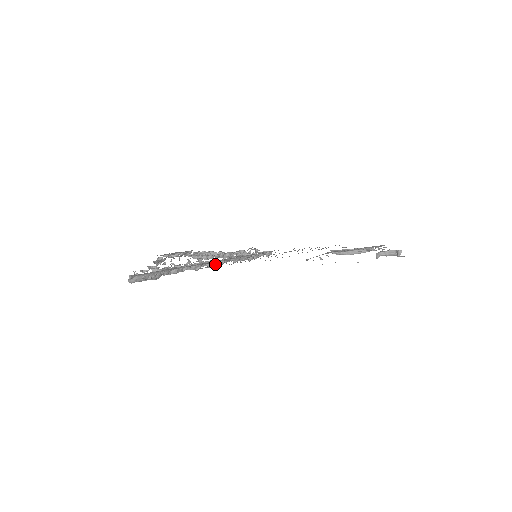
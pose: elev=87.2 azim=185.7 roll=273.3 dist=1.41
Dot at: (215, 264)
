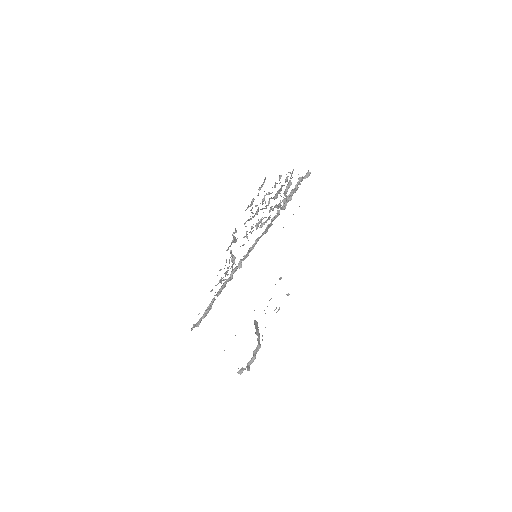
Dot at: occluded
